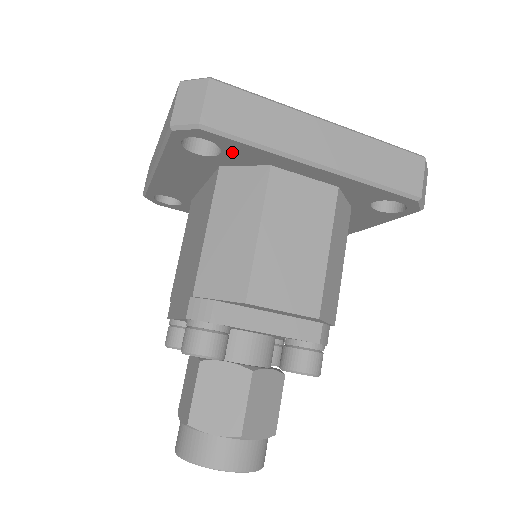
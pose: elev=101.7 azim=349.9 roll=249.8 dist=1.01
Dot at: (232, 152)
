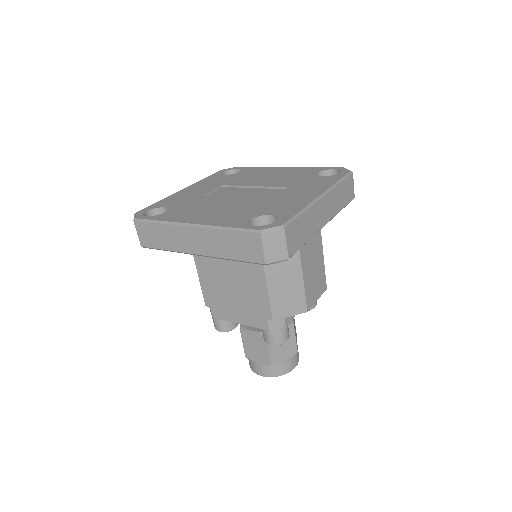
Dot at: occluded
